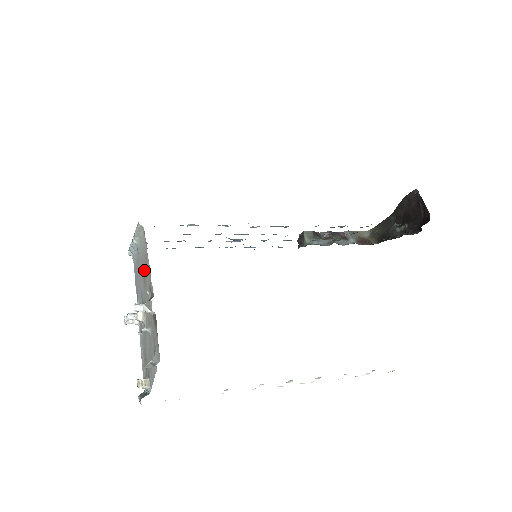
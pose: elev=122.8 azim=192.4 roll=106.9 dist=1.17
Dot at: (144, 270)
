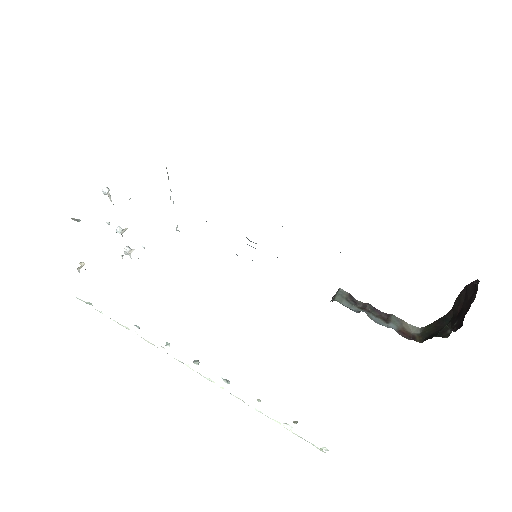
Dot at: occluded
